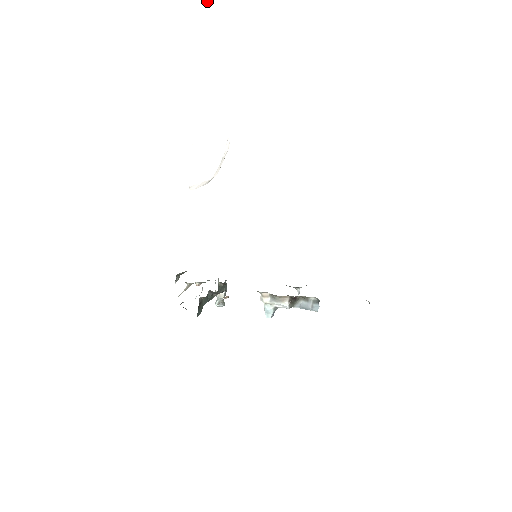
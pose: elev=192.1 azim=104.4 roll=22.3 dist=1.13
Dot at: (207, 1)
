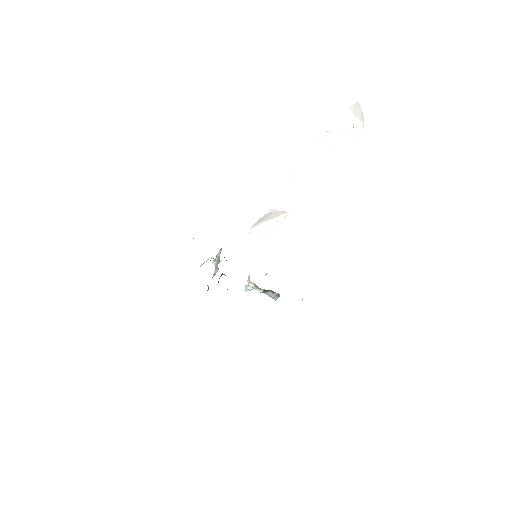
Dot at: (325, 138)
